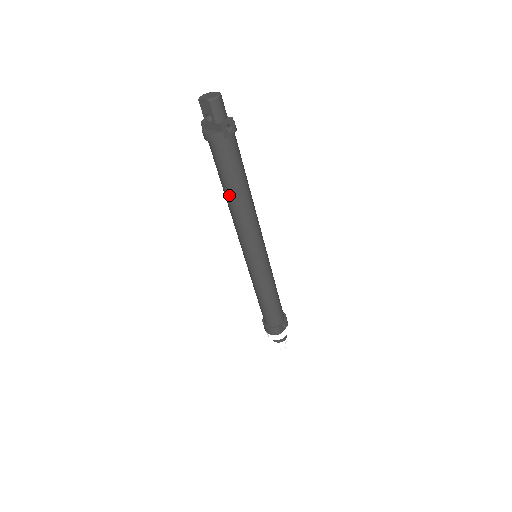
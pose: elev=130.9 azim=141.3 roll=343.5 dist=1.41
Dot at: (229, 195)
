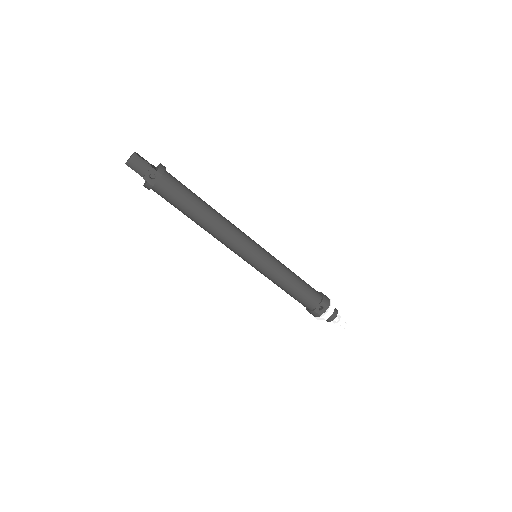
Dot at: (192, 220)
